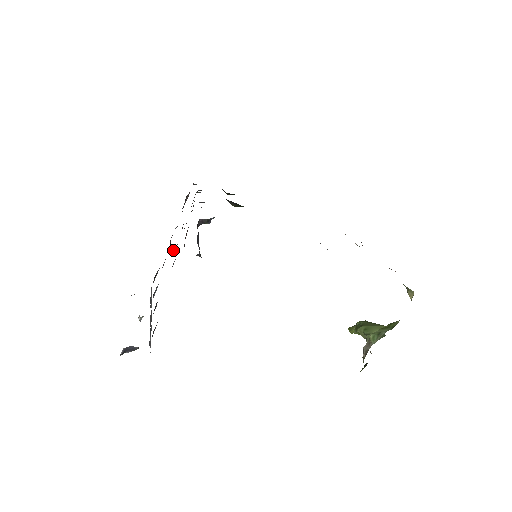
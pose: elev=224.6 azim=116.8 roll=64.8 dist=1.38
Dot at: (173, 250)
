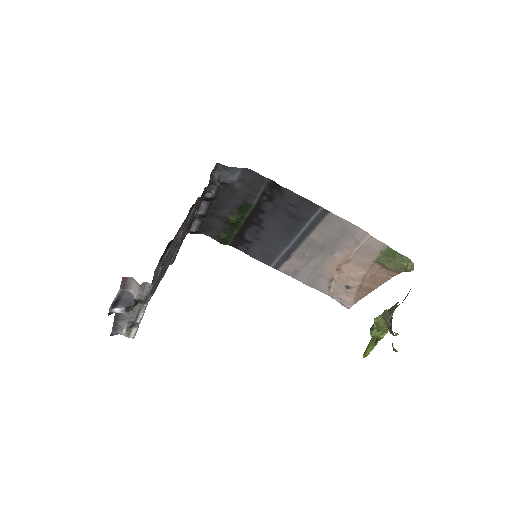
Dot at: occluded
